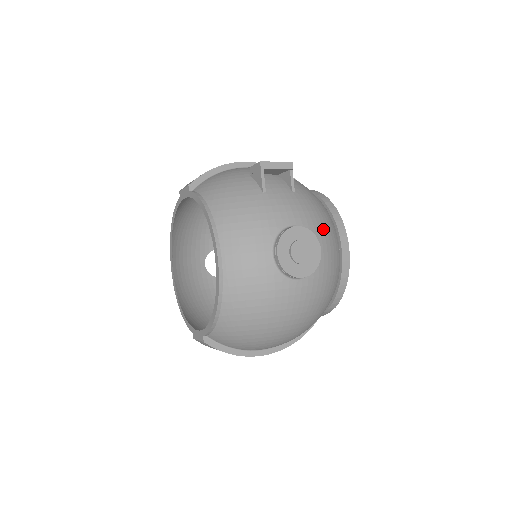
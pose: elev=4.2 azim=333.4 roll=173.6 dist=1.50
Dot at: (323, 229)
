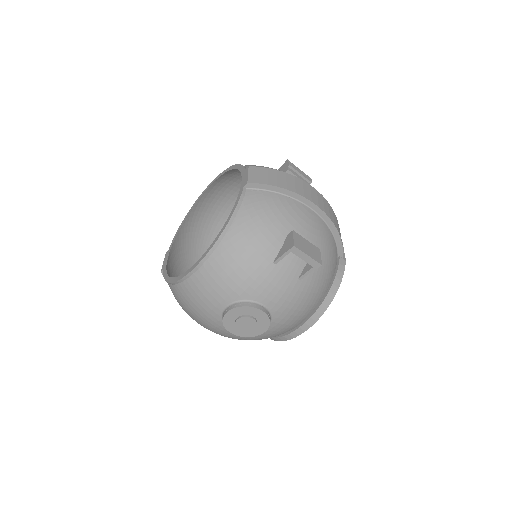
Dot at: (289, 318)
